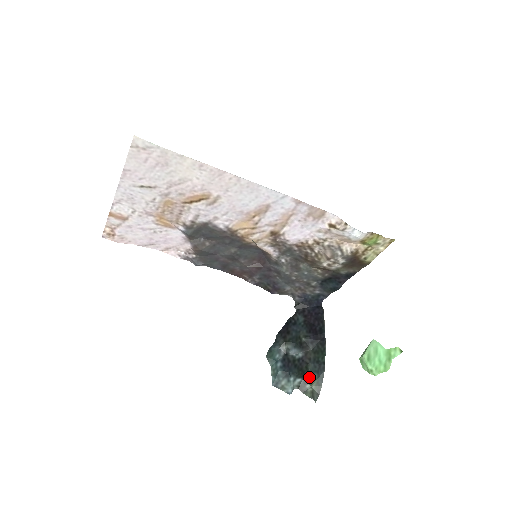
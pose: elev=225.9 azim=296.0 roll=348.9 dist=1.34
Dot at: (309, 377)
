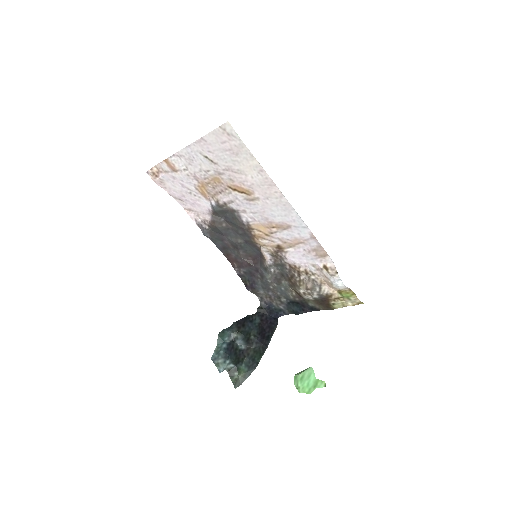
Dot at: (241, 367)
